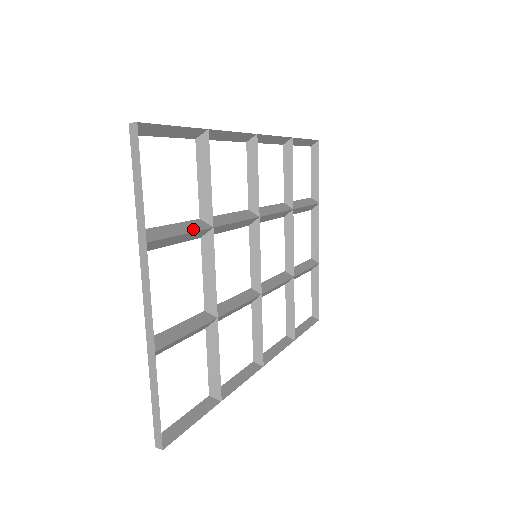
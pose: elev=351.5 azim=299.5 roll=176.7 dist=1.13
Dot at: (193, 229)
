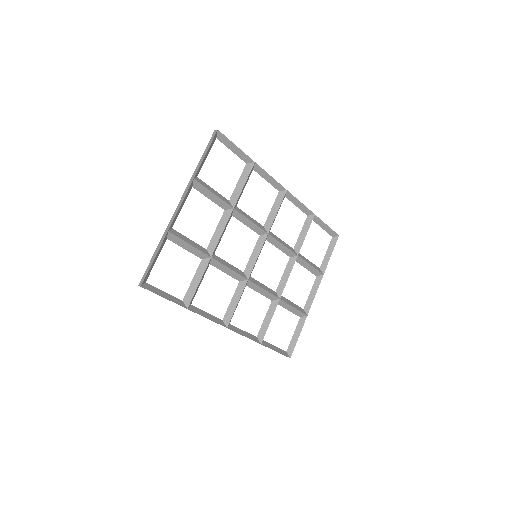
Dot at: (222, 198)
